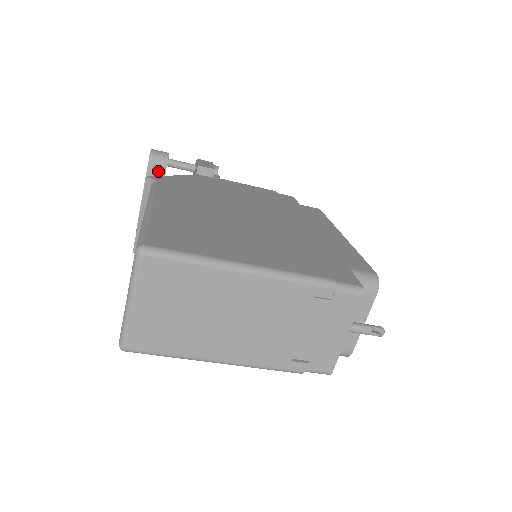
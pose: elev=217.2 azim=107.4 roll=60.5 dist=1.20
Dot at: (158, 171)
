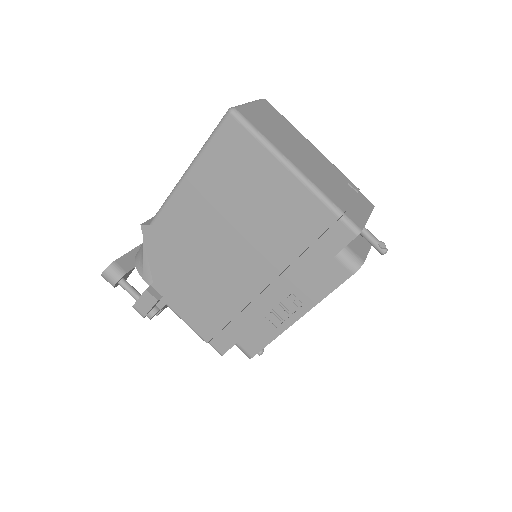
Dot at: occluded
